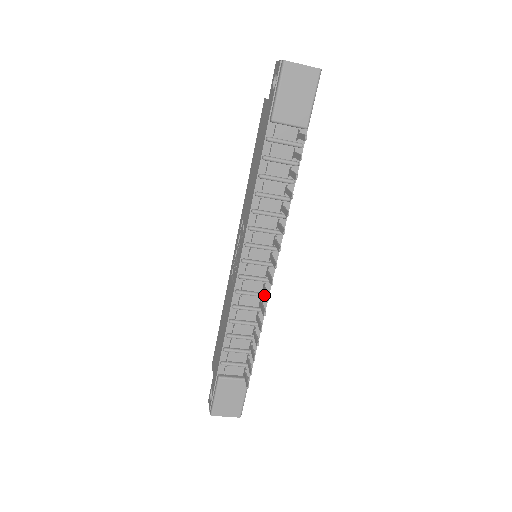
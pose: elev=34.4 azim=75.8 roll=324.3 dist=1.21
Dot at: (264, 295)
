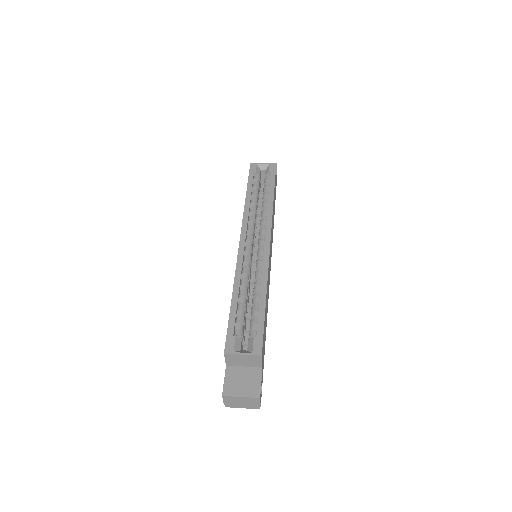
Dot at: occluded
